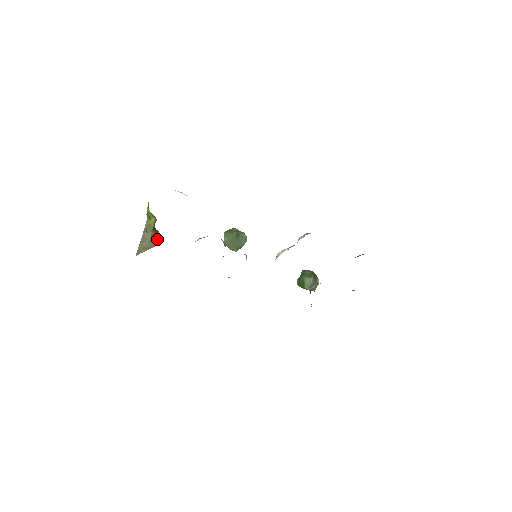
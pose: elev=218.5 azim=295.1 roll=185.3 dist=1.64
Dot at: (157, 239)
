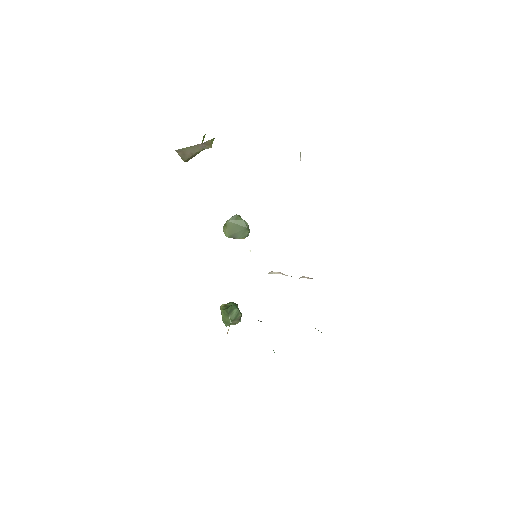
Dot at: (189, 159)
